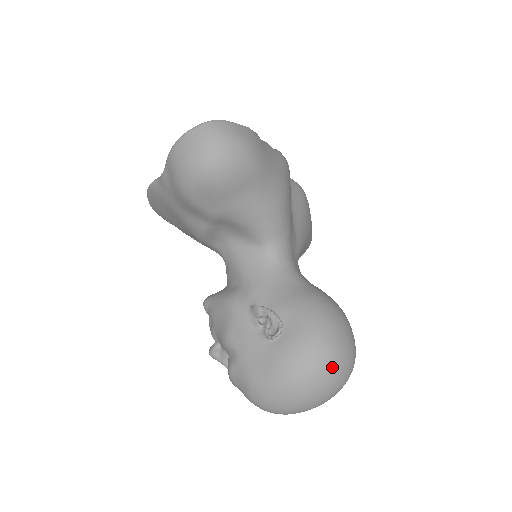
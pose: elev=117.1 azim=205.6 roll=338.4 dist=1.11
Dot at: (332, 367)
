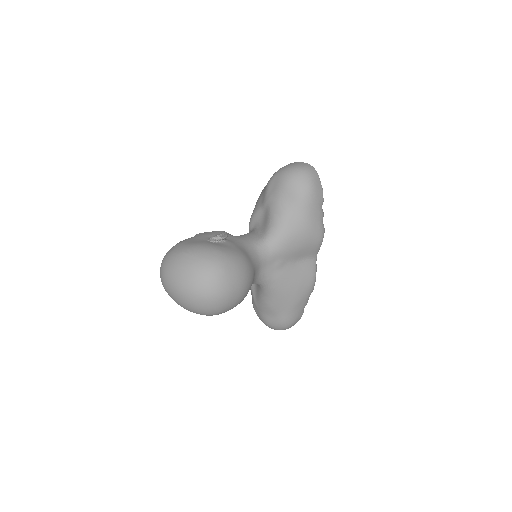
Dot at: (208, 269)
